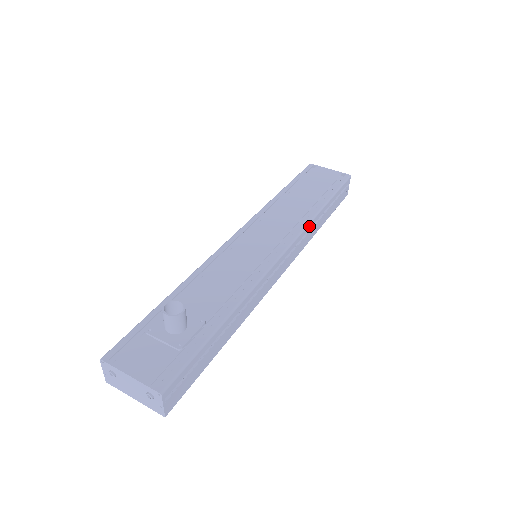
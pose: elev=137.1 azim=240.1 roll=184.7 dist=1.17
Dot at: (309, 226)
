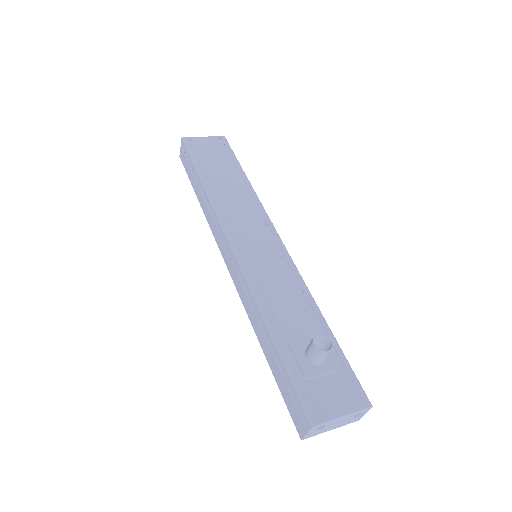
Dot at: (260, 205)
